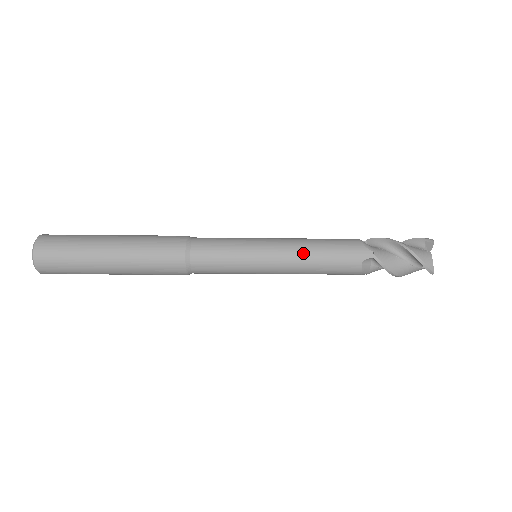
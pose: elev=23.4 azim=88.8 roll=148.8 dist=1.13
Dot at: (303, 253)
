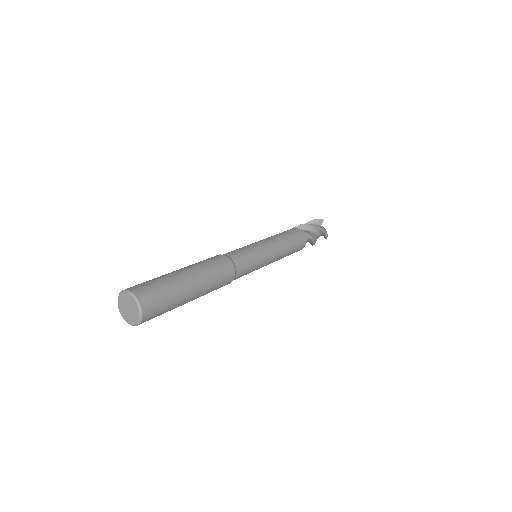
Dot at: (284, 245)
